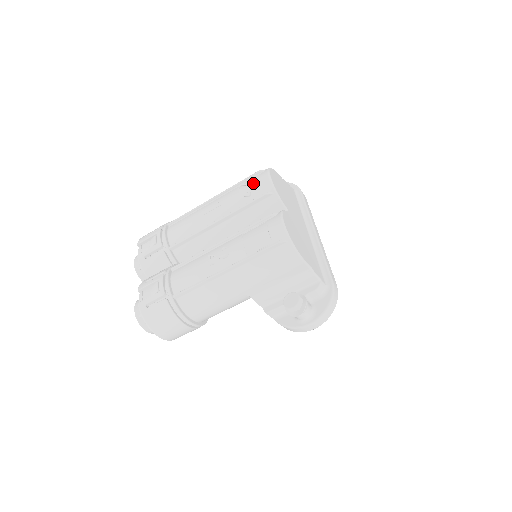
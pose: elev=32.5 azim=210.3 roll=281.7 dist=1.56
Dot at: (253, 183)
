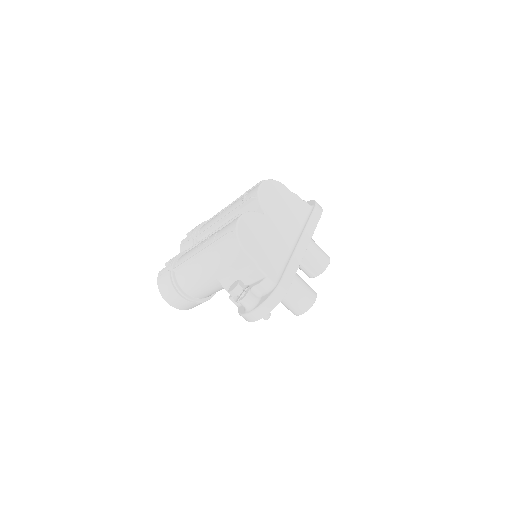
Dot at: (251, 190)
